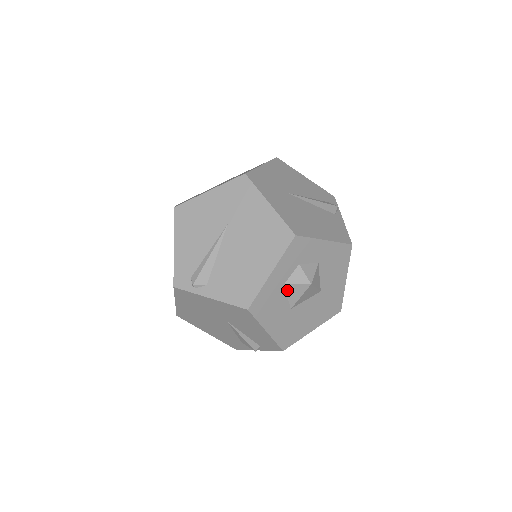
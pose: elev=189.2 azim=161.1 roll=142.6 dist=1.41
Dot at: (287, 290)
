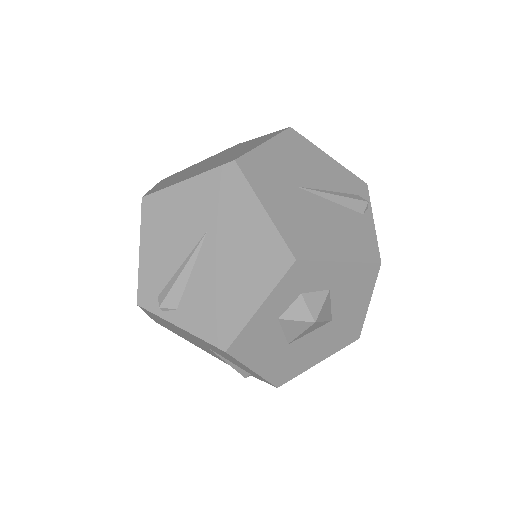
Dot at: (283, 325)
